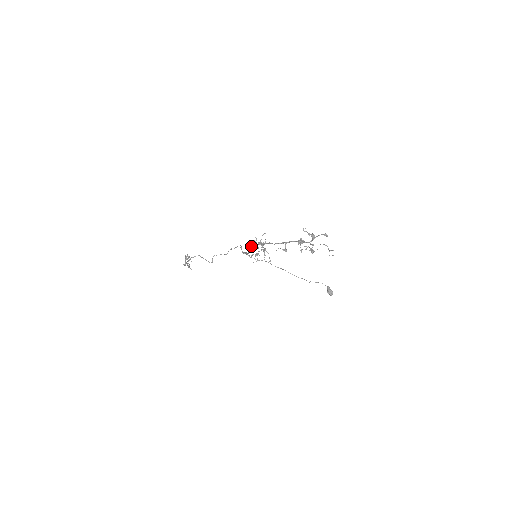
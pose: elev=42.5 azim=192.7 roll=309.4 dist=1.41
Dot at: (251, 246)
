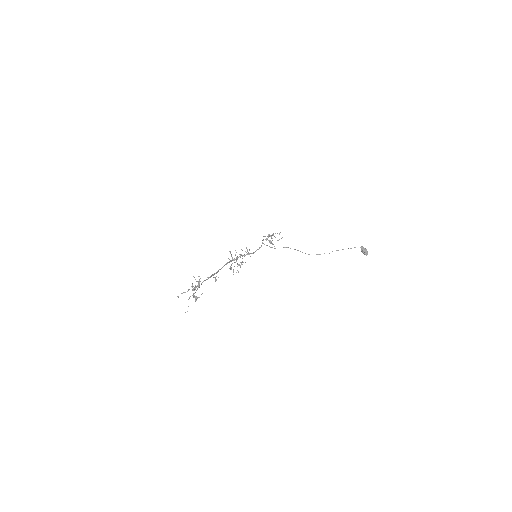
Dot at: occluded
